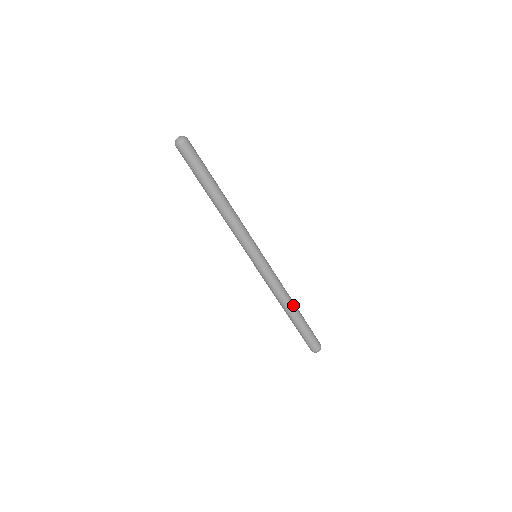
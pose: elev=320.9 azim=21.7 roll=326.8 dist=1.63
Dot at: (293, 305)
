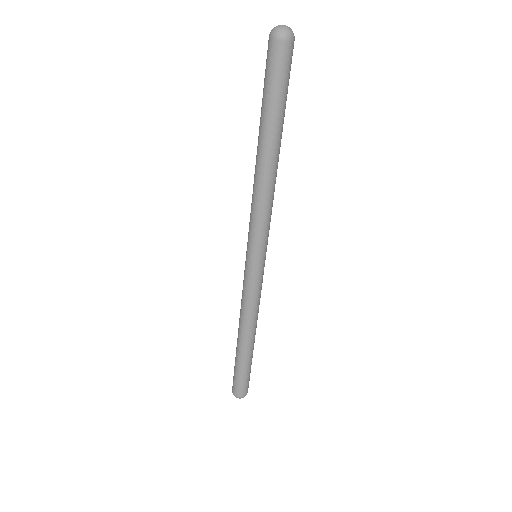
Dot at: (255, 332)
